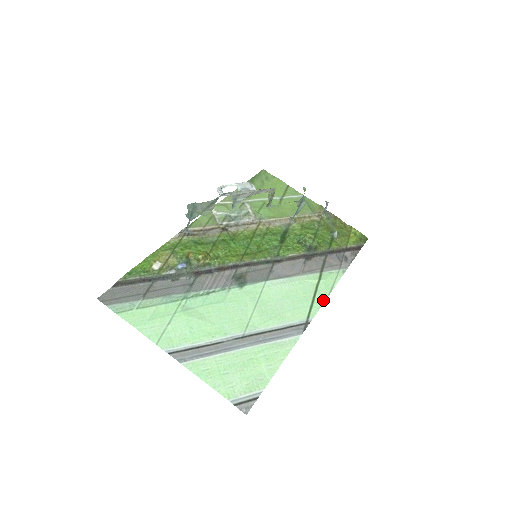
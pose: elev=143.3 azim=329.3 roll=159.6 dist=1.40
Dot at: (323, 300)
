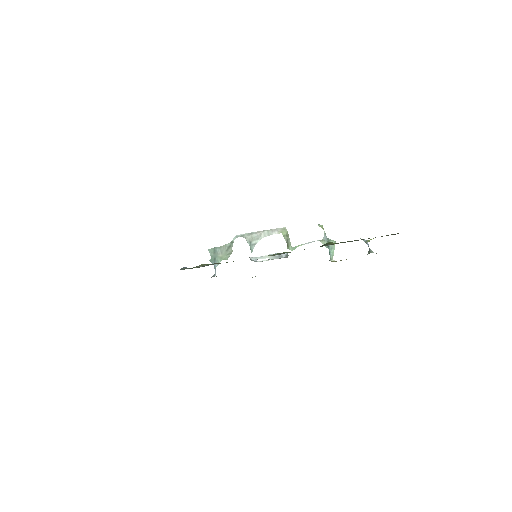
Dot at: occluded
